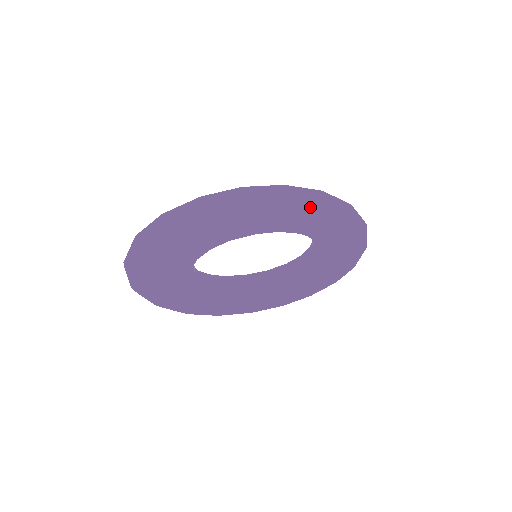
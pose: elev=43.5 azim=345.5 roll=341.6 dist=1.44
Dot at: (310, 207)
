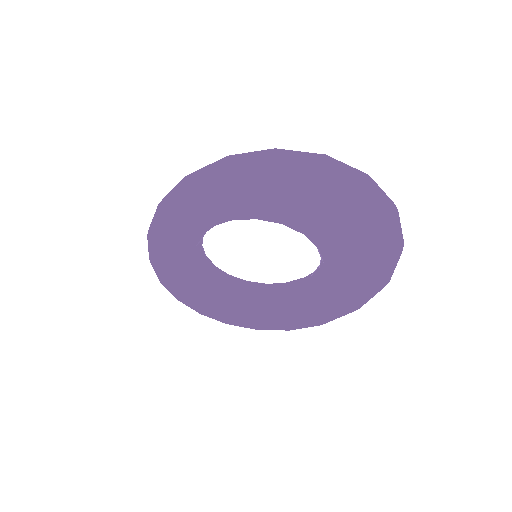
Dot at: (194, 190)
